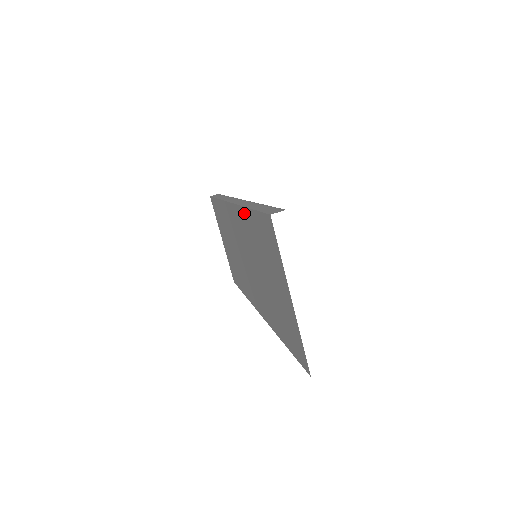
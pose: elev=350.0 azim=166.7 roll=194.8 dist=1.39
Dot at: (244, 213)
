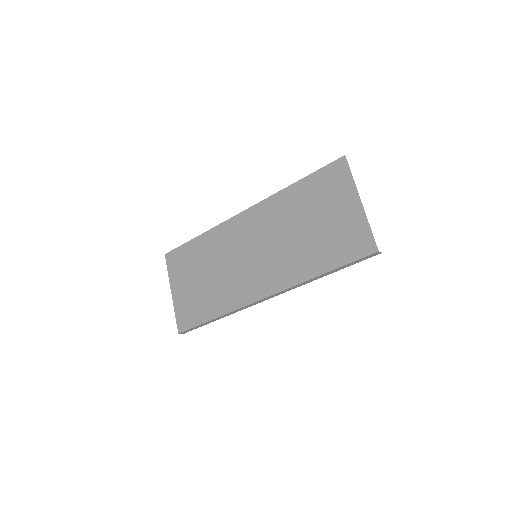
Dot at: (282, 194)
